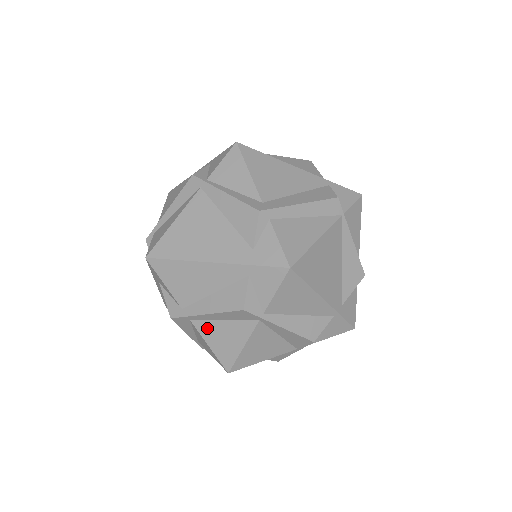
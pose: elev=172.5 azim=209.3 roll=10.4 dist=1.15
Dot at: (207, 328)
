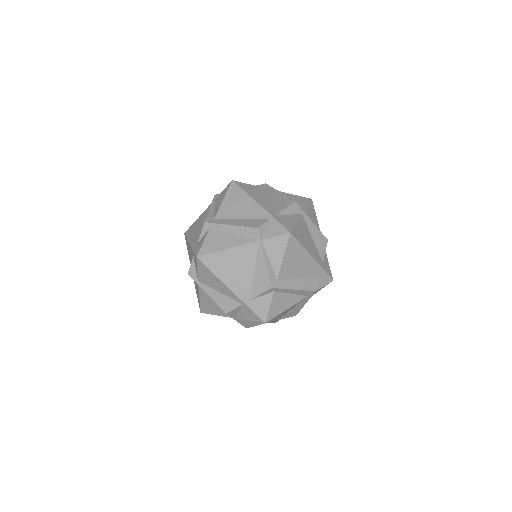
Dot at: occluded
